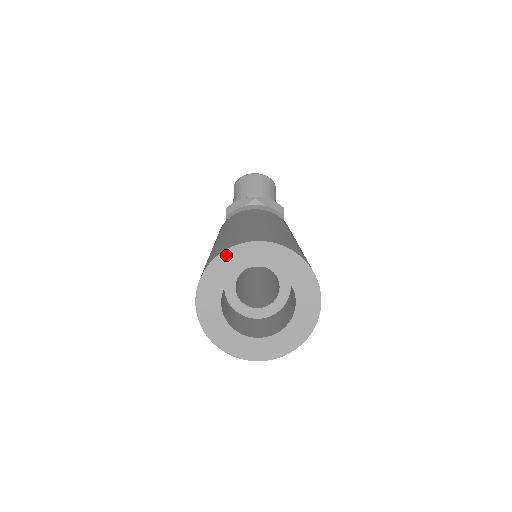
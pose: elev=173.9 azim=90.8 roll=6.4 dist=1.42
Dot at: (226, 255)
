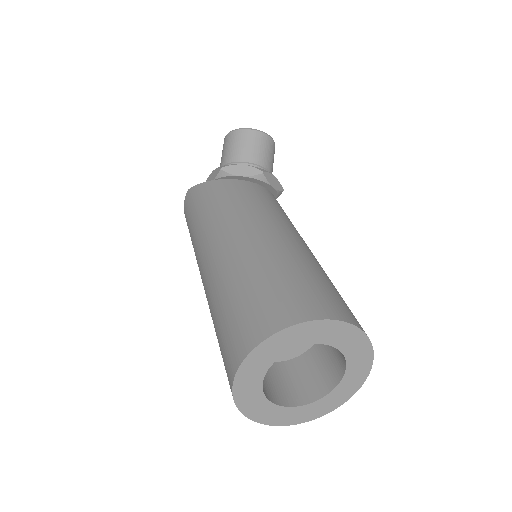
Dot at: (300, 328)
